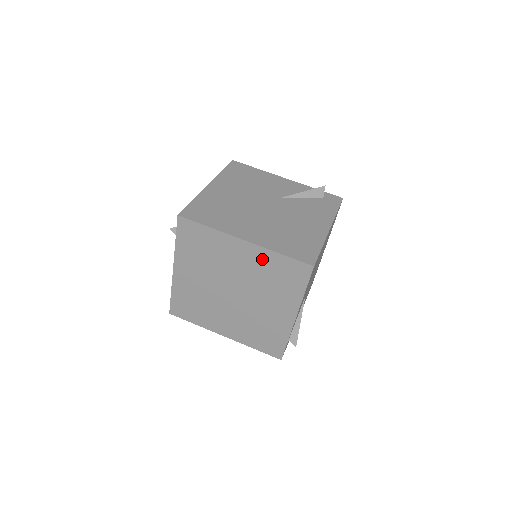
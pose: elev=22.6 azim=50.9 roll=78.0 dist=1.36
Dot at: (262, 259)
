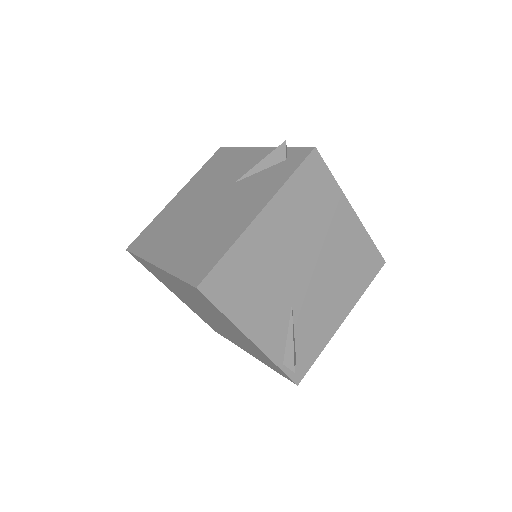
Dot at: (178, 283)
